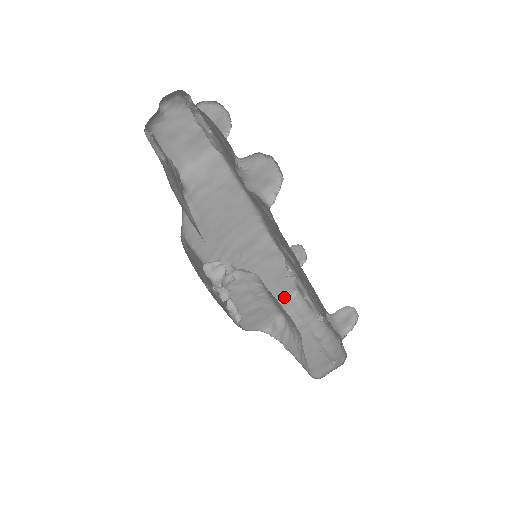
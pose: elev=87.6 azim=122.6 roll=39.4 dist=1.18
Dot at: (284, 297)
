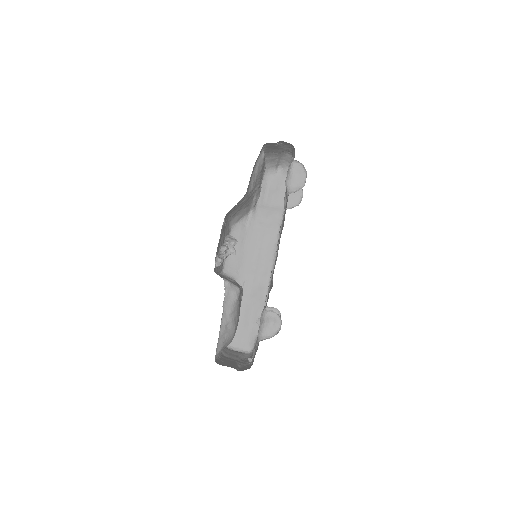
Dot at: (241, 348)
